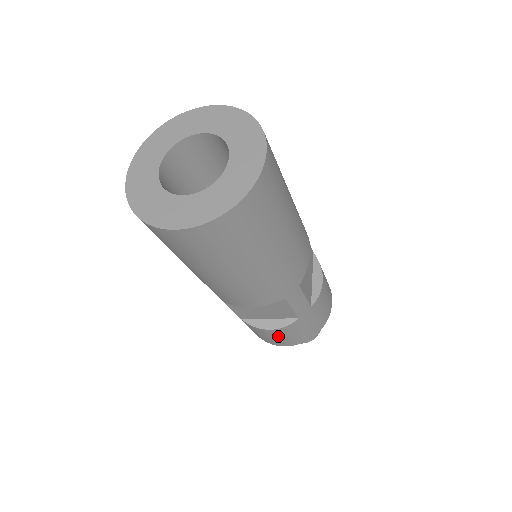
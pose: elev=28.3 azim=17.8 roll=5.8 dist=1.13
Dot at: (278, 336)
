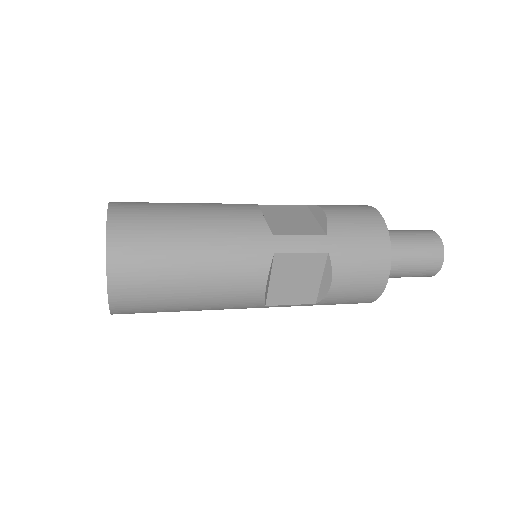
Dot at: occluded
